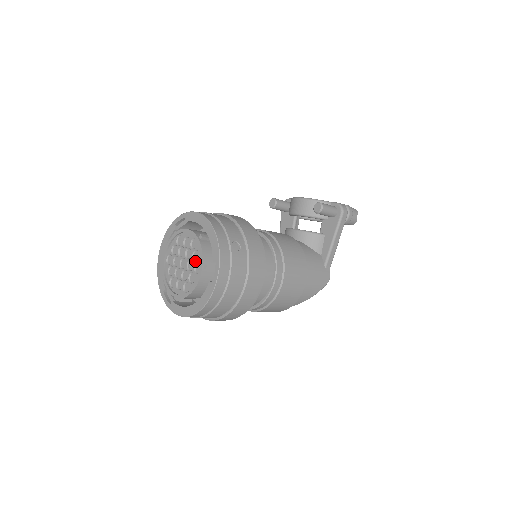
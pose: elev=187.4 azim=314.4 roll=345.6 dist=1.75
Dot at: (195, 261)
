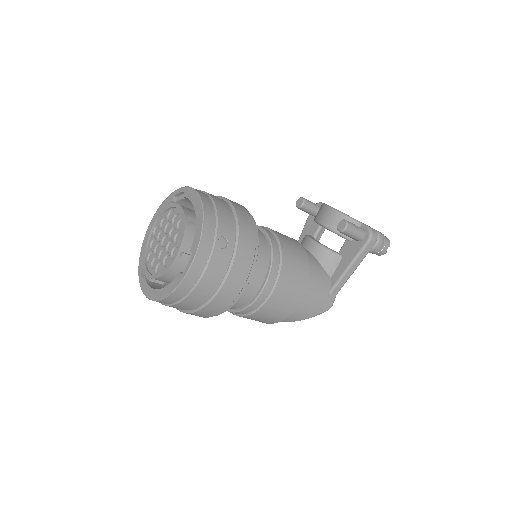
Dot at: (175, 244)
